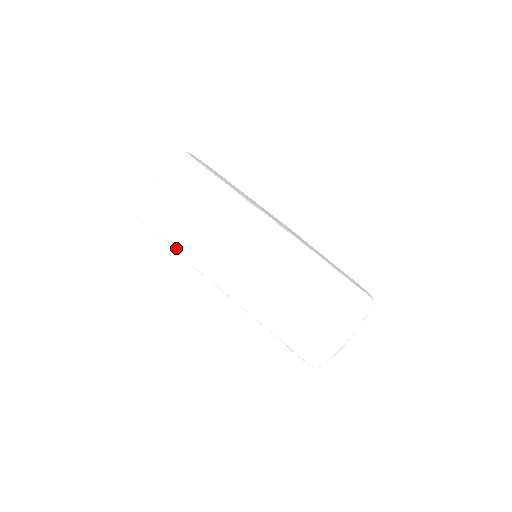
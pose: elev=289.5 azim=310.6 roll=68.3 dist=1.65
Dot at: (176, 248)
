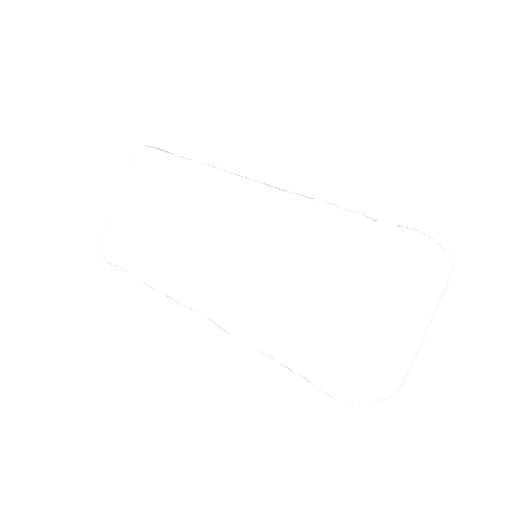
Dot at: (192, 160)
